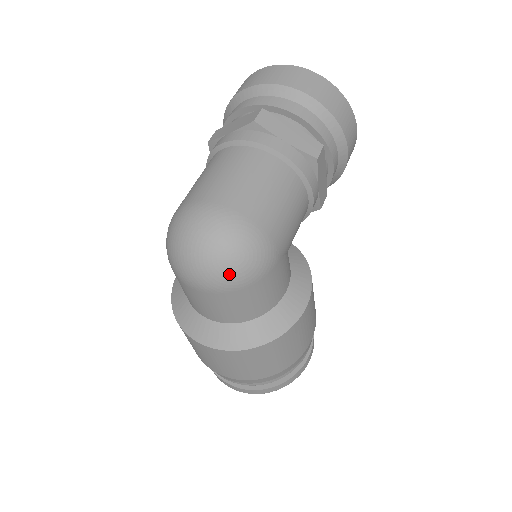
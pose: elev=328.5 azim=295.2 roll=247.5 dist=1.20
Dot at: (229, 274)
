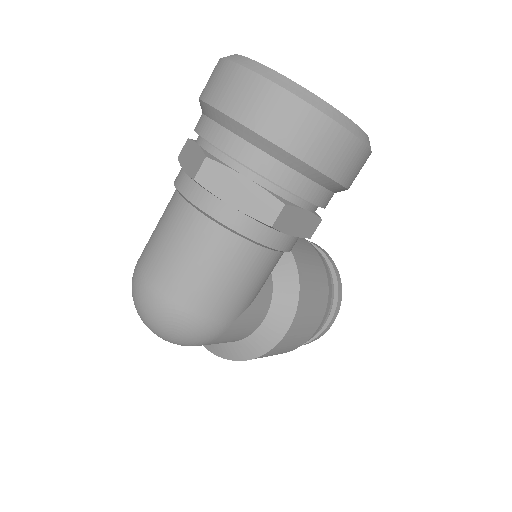
Dot at: (175, 343)
